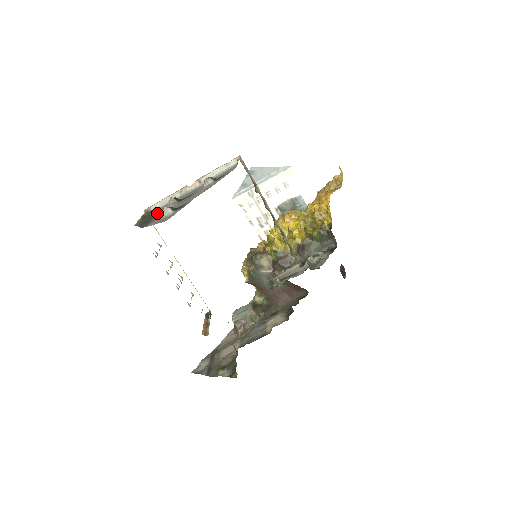
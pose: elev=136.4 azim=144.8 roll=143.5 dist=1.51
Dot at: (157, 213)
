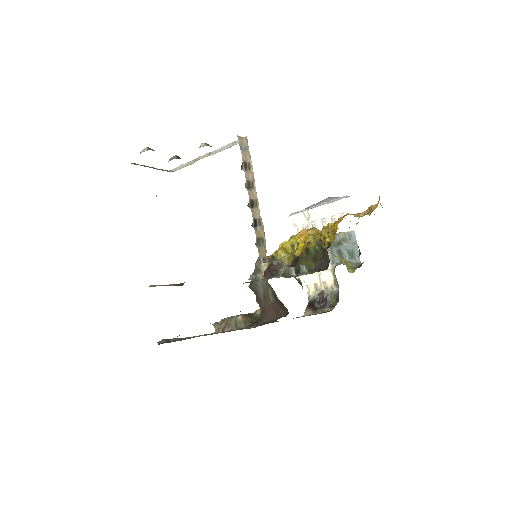
Dot at: occluded
